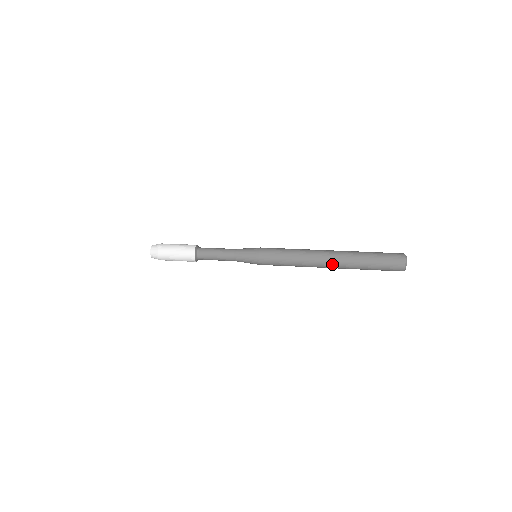
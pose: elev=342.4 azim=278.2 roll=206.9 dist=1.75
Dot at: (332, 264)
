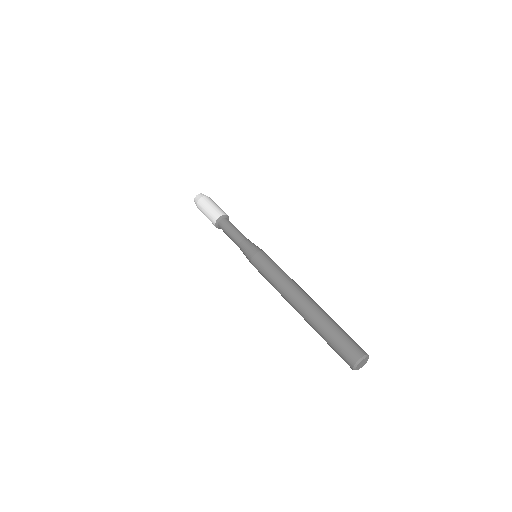
Dot at: (299, 309)
